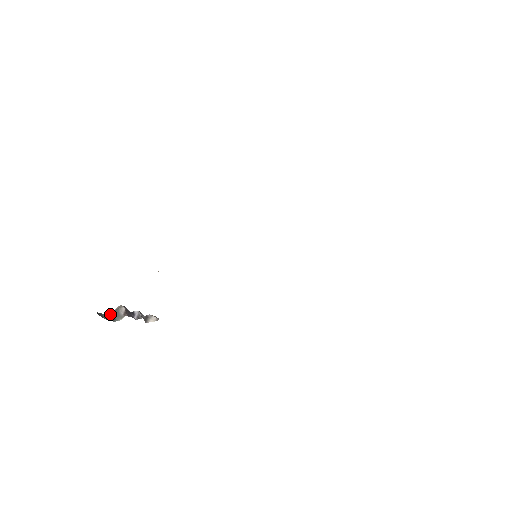
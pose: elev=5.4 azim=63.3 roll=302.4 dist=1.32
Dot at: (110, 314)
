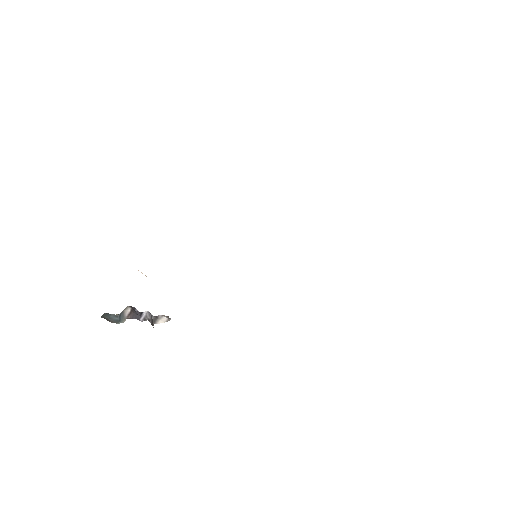
Dot at: (118, 315)
